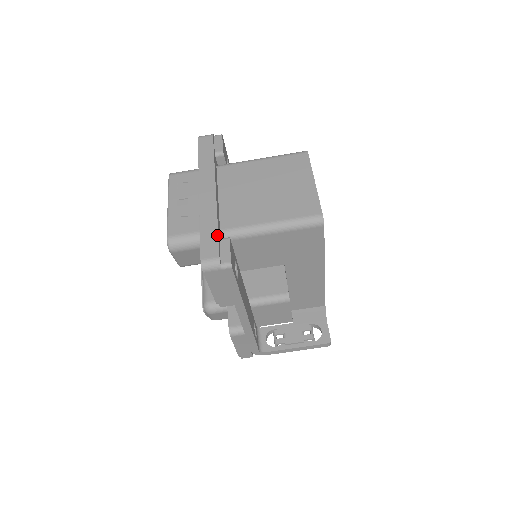
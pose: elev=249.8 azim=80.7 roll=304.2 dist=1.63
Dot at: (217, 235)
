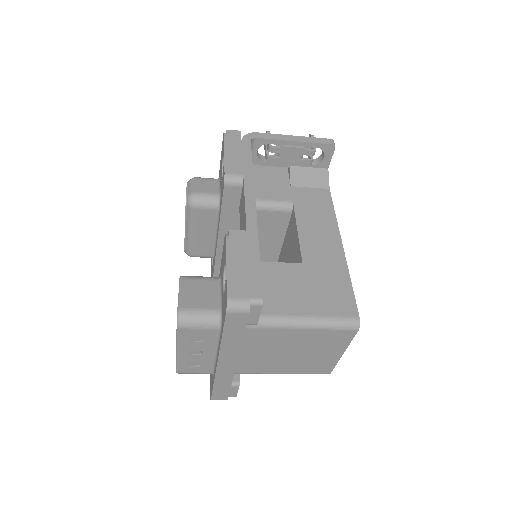
Dot at: (229, 391)
